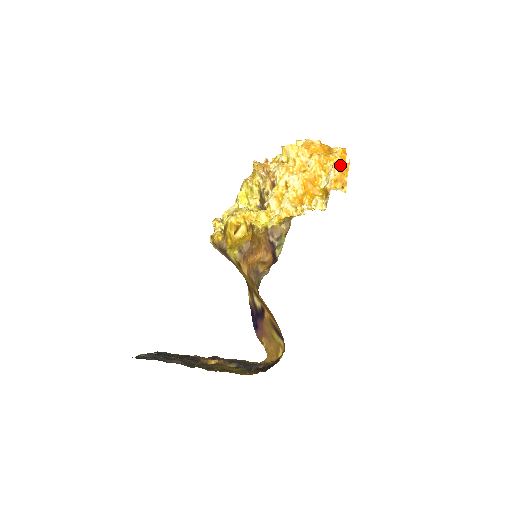
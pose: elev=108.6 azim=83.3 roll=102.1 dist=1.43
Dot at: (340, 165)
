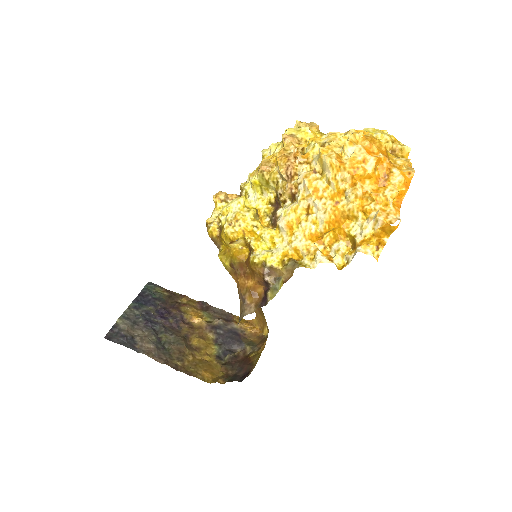
Dot at: (384, 223)
